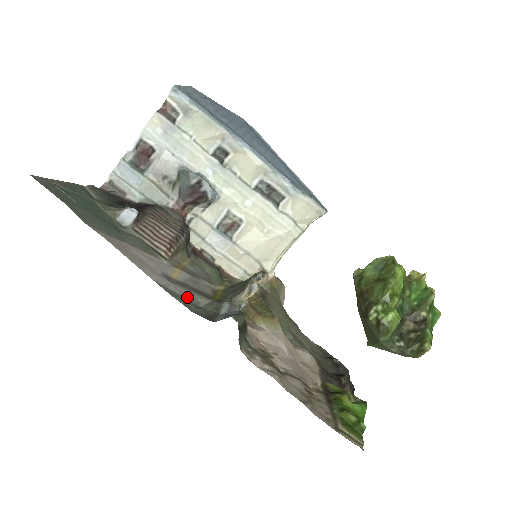
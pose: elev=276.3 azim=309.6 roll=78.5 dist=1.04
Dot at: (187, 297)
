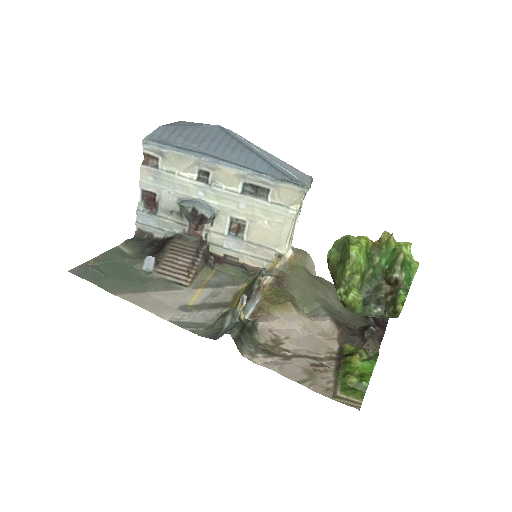
Dot at: (200, 320)
